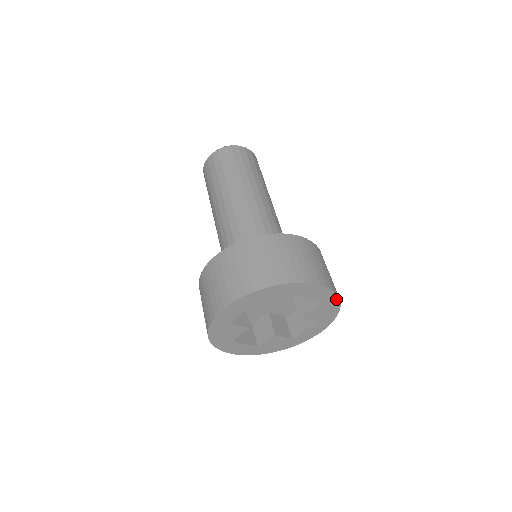
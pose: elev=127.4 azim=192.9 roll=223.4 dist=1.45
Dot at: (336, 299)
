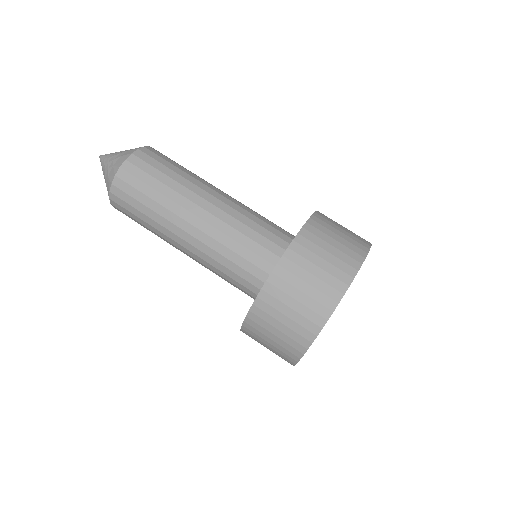
Dot at: occluded
